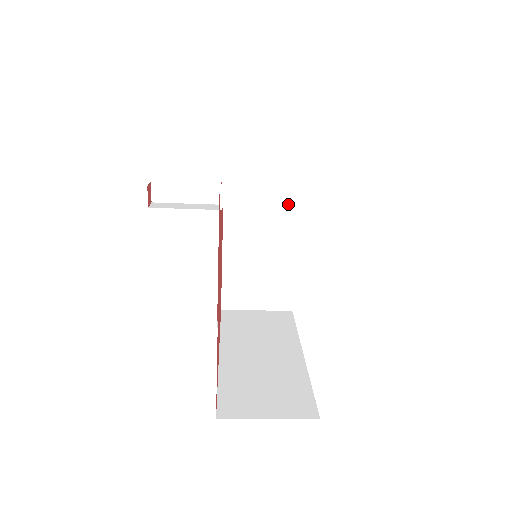
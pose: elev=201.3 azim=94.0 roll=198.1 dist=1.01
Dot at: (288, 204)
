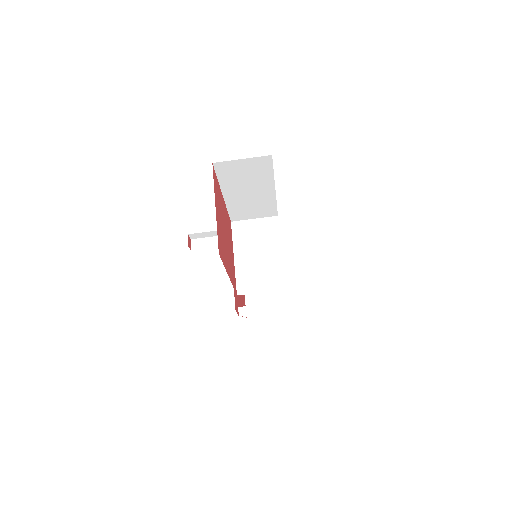
Dot at: (270, 221)
